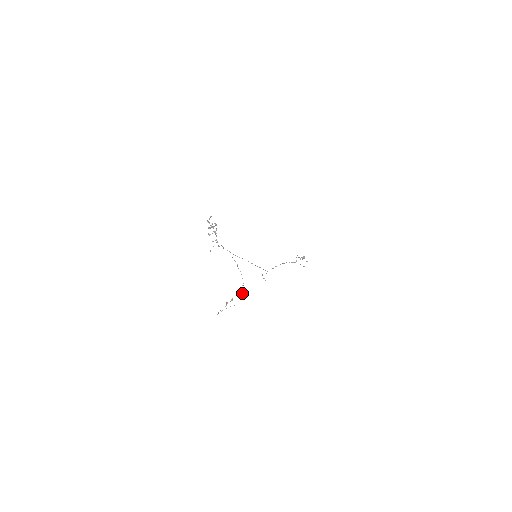
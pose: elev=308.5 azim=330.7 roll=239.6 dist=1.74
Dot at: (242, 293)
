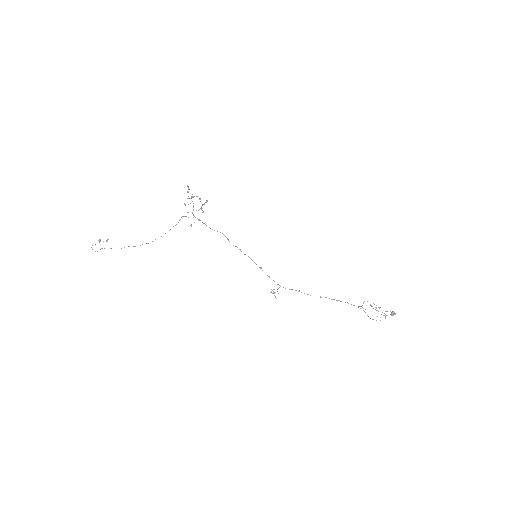
Dot at: (133, 246)
